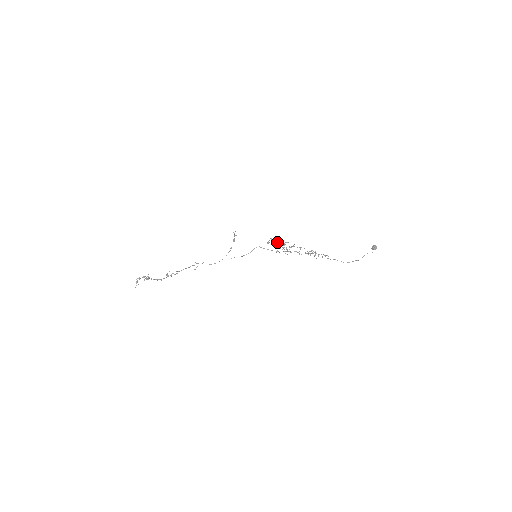
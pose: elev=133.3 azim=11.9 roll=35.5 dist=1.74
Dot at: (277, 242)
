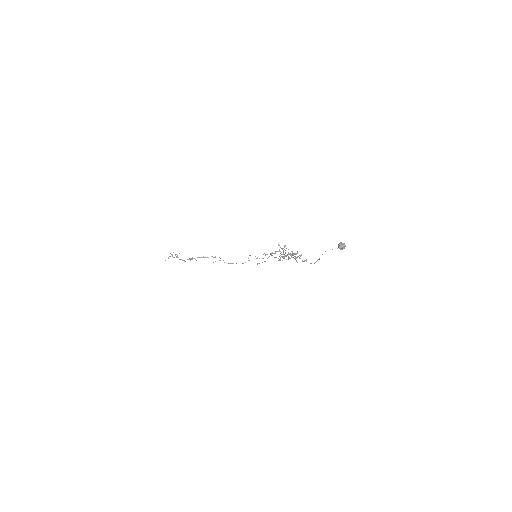
Dot at: (283, 250)
